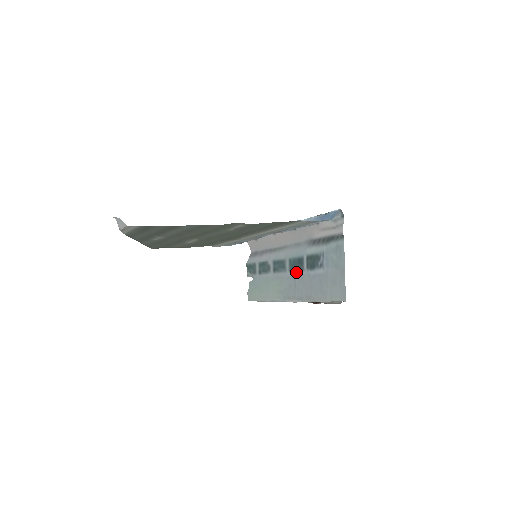
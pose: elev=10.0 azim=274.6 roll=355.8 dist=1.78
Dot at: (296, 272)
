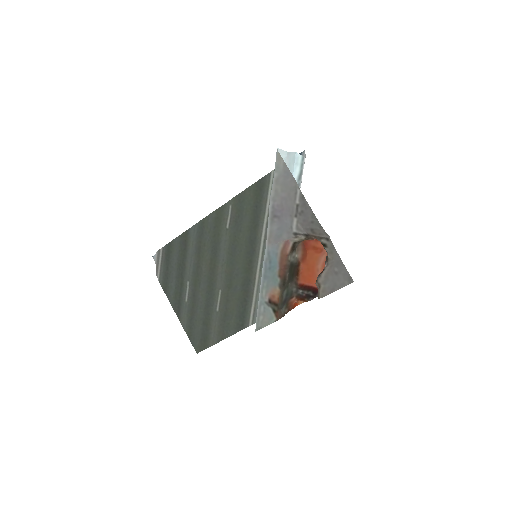
Dot at: occluded
